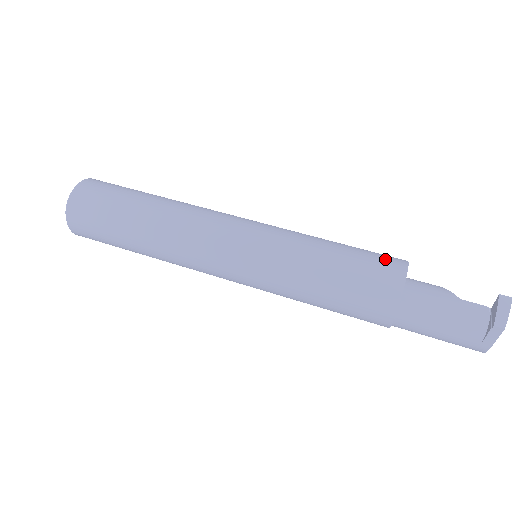
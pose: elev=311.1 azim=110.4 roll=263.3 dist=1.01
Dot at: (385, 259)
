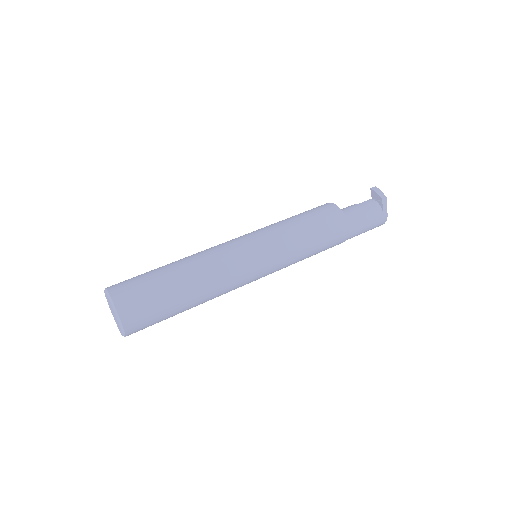
Dot at: (318, 207)
